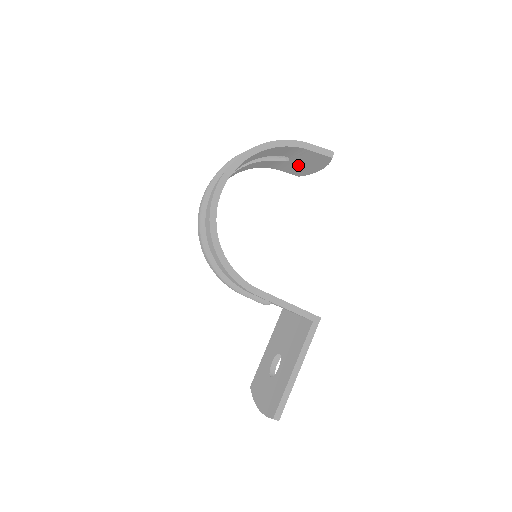
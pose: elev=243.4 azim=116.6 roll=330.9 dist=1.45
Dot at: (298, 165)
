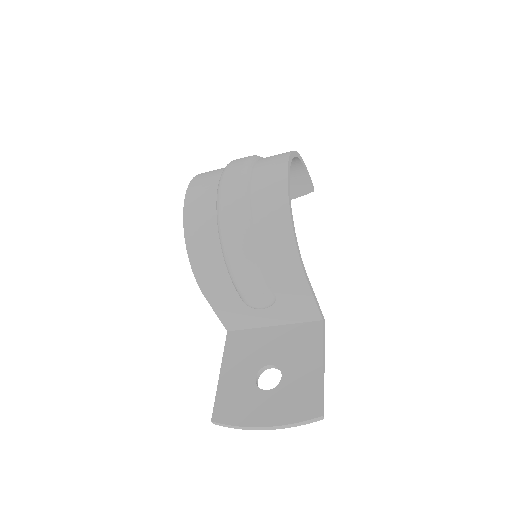
Dot at: occluded
